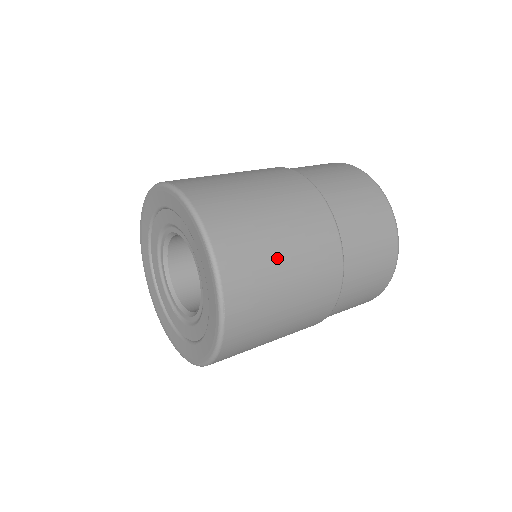
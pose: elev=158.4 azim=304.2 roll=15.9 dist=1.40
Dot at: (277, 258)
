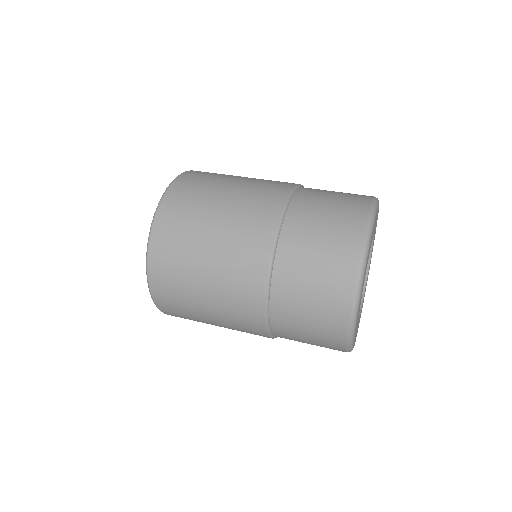
Dot at: (219, 190)
